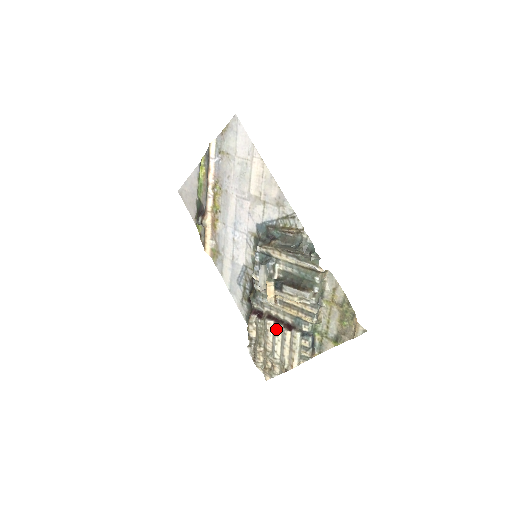
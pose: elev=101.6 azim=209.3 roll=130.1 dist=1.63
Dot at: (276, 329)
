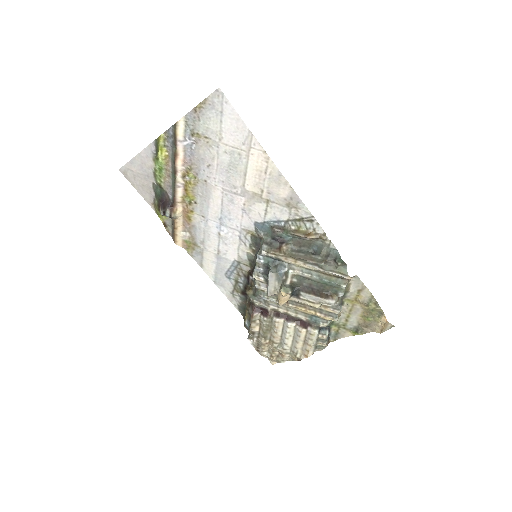
Dot at: (288, 327)
